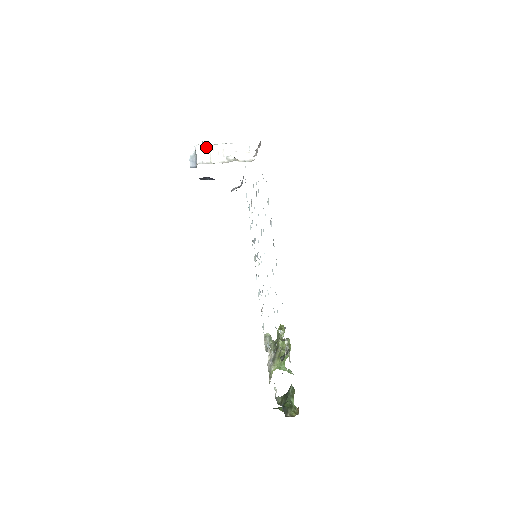
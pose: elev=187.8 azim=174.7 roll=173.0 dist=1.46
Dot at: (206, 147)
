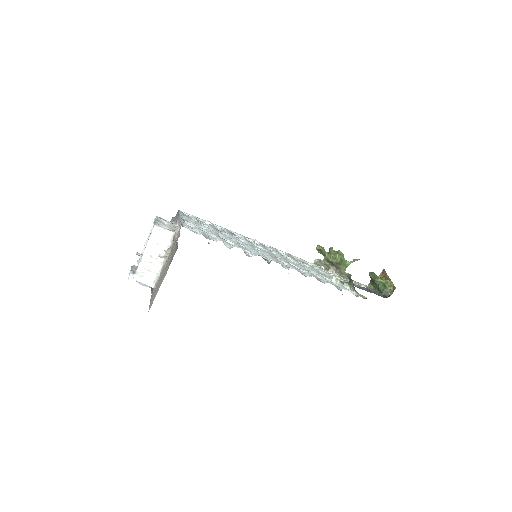
Dot at: (140, 273)
